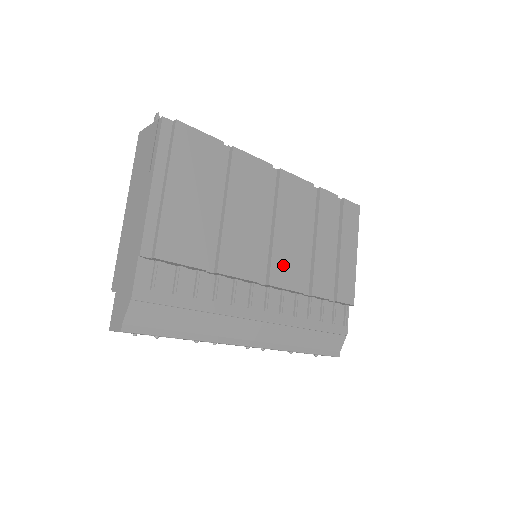
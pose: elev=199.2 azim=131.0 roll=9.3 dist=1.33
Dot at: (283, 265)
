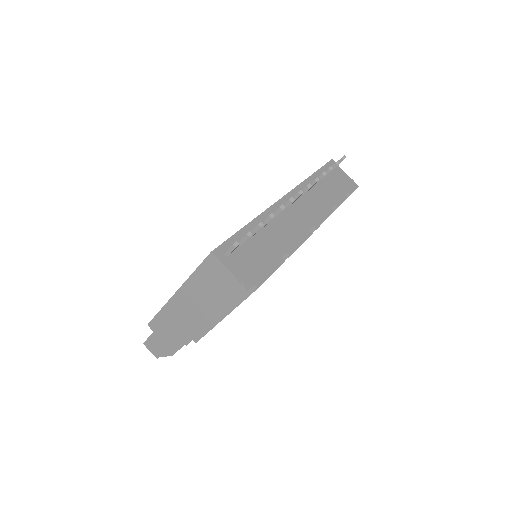
Dot at: occluded
